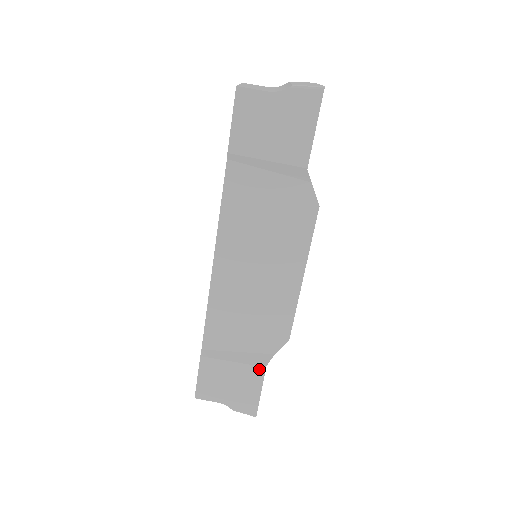
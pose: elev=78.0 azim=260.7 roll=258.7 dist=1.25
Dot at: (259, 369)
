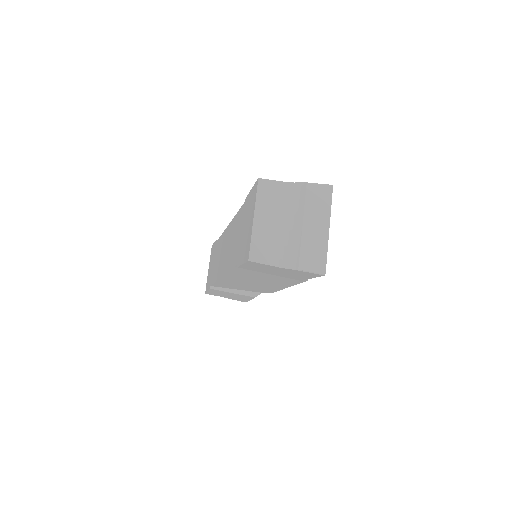
Dot at: (250, 297)
